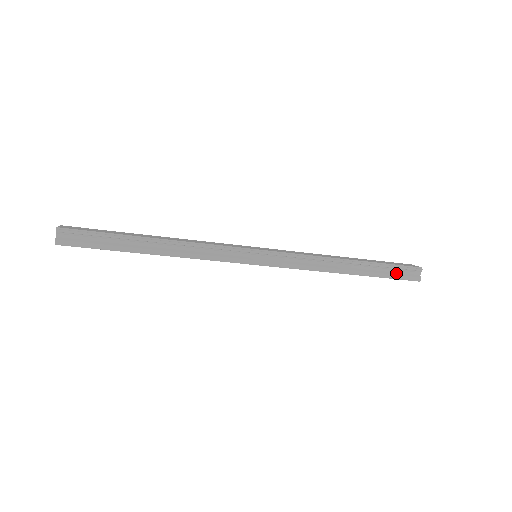
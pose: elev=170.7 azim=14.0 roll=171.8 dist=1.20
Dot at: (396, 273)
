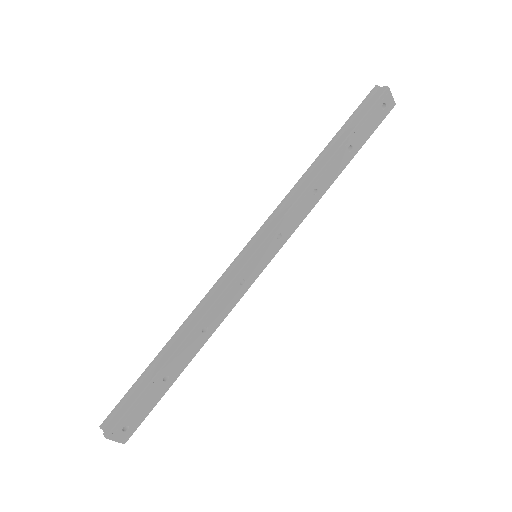
Dot at: (362, 113)
